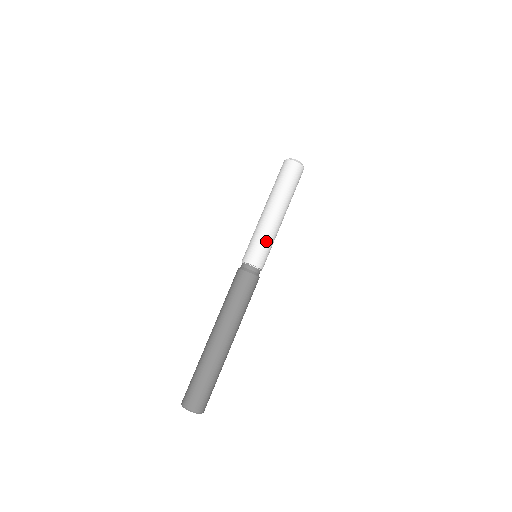
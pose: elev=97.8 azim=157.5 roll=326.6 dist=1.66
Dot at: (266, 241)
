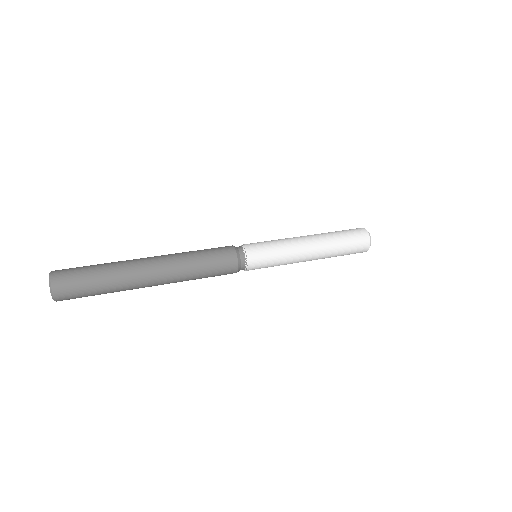
Dot at: occluded
